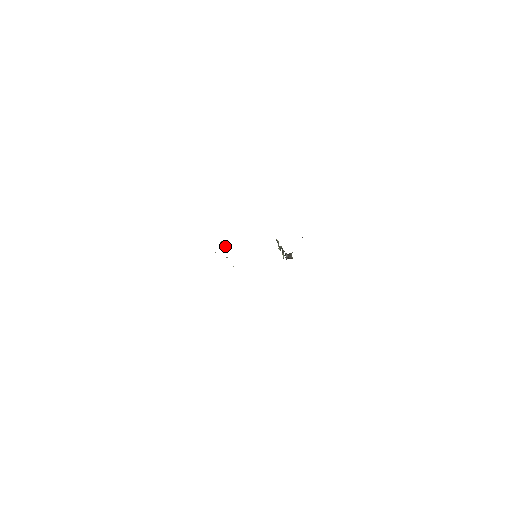
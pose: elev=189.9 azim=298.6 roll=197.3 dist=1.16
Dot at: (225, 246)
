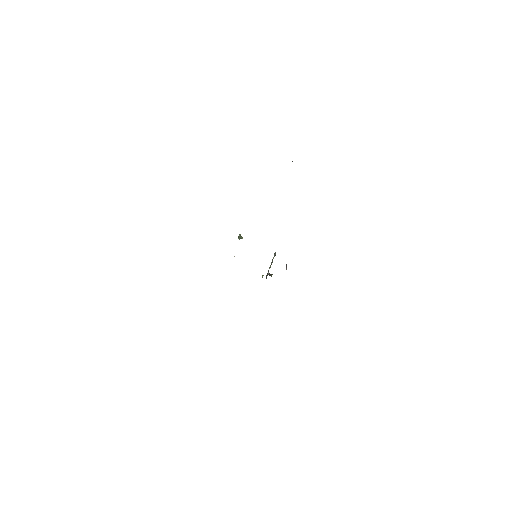
Dot at: (242, 237)
